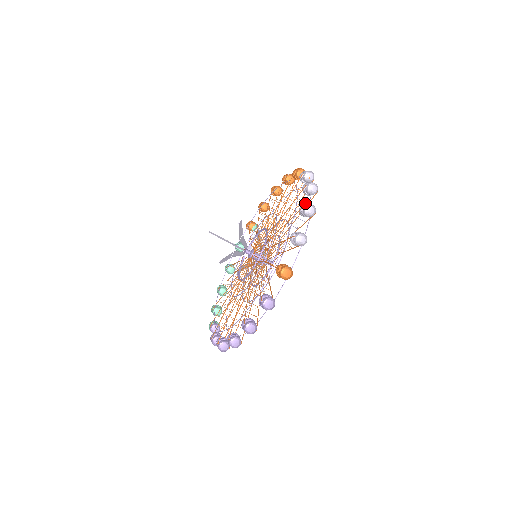
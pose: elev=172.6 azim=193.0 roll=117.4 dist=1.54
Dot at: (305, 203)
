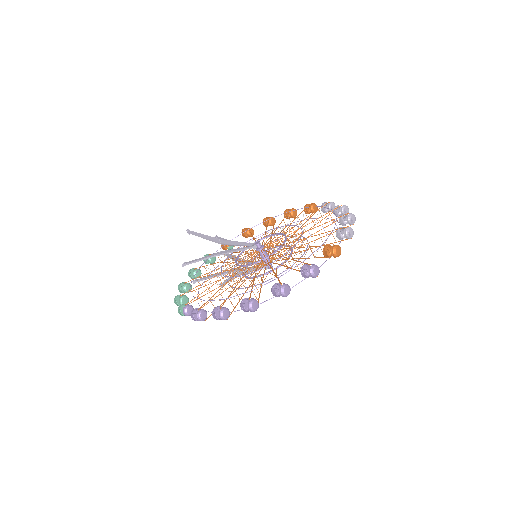
Dot at: (344, 214)
